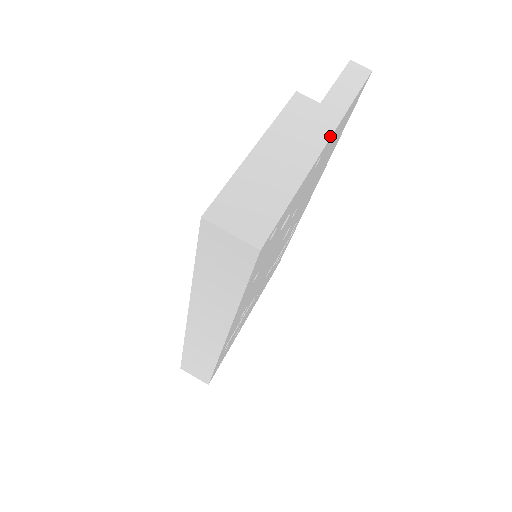
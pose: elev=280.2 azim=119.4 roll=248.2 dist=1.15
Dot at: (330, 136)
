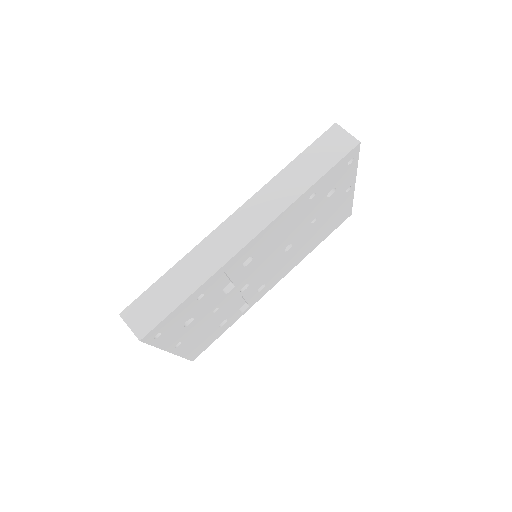
Dot at: (354, 187)
